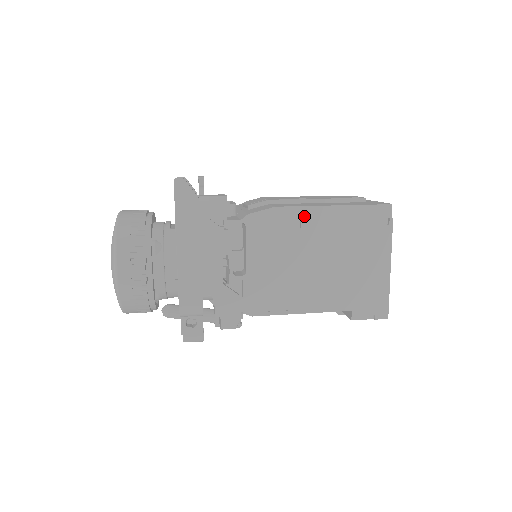
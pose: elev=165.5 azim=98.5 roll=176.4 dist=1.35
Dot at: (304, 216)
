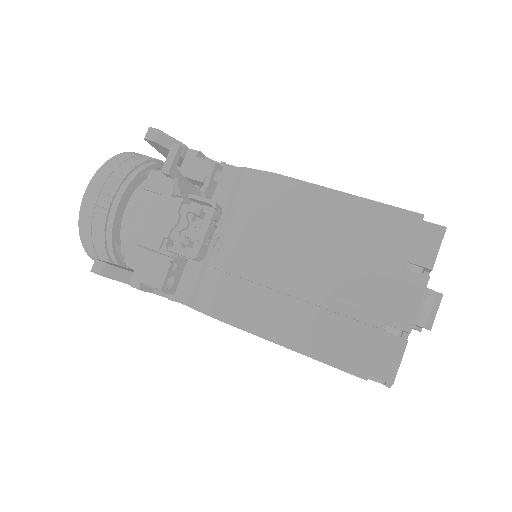
Dot at: occluded
